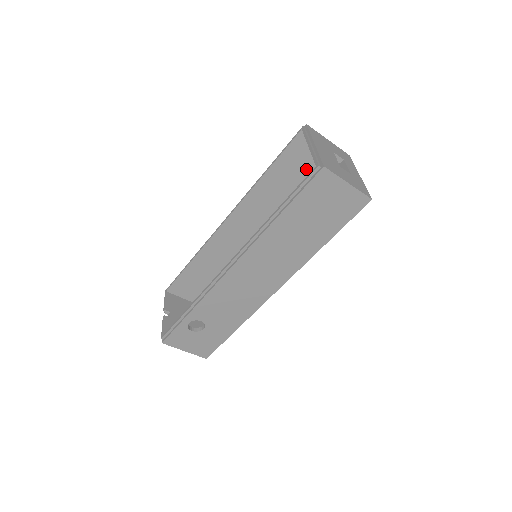
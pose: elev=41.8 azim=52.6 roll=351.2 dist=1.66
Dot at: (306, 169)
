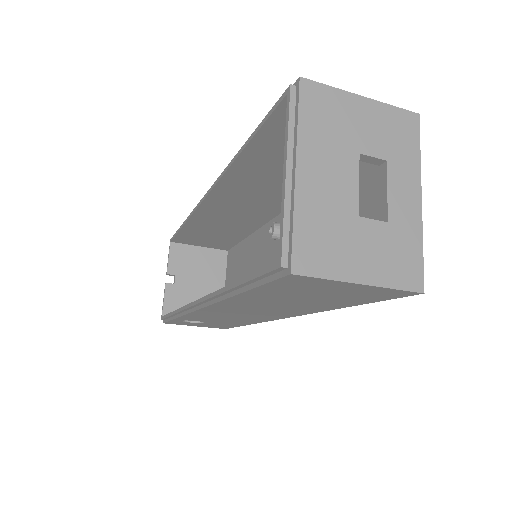
Dot at: occluded
